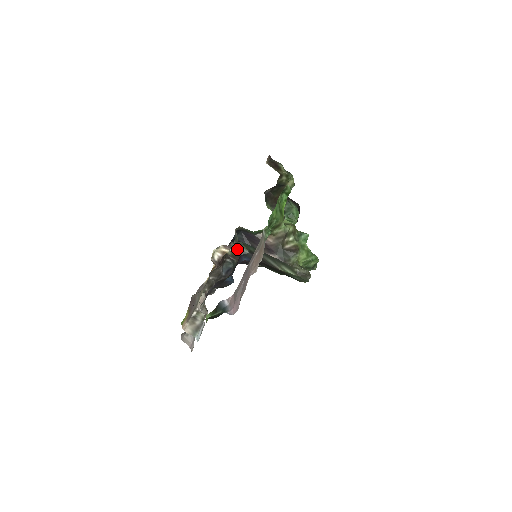
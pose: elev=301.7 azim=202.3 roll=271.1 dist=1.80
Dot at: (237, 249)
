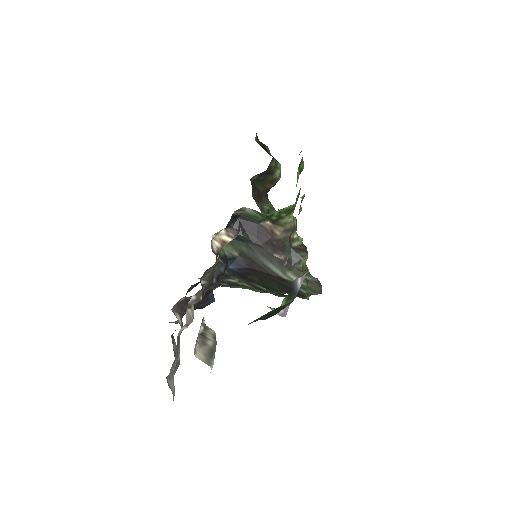
Dot at: (222, 249)
